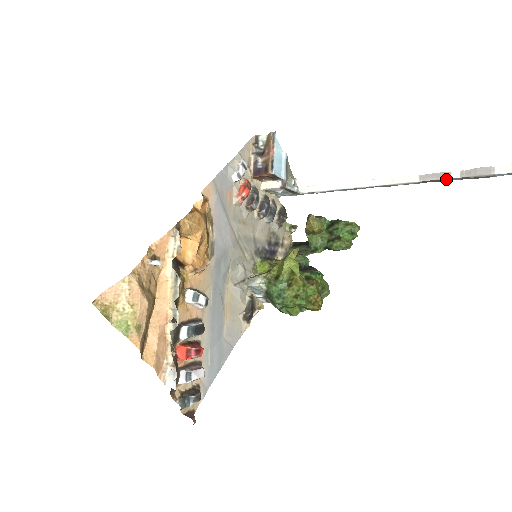
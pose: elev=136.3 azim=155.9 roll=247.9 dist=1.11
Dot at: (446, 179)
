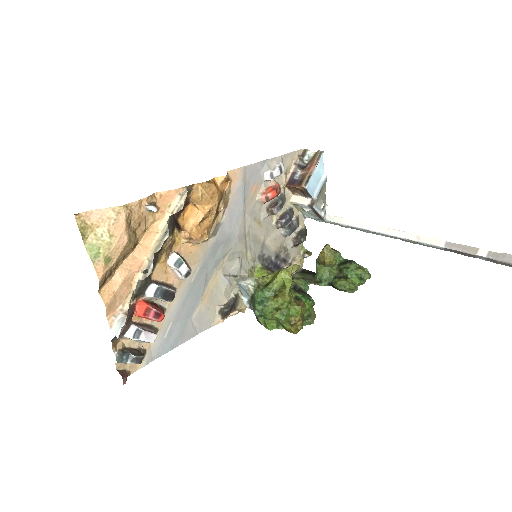
Dot at: (471, 254)
